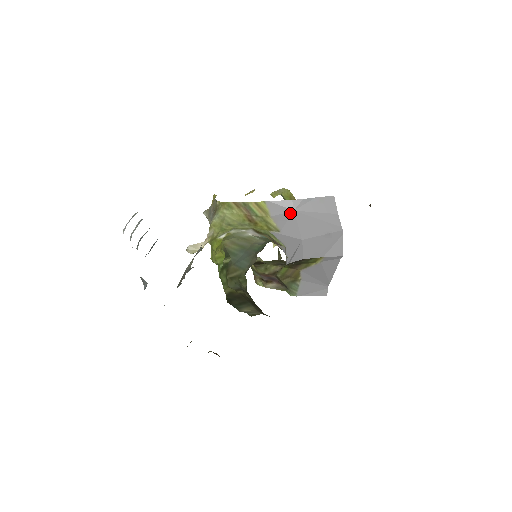
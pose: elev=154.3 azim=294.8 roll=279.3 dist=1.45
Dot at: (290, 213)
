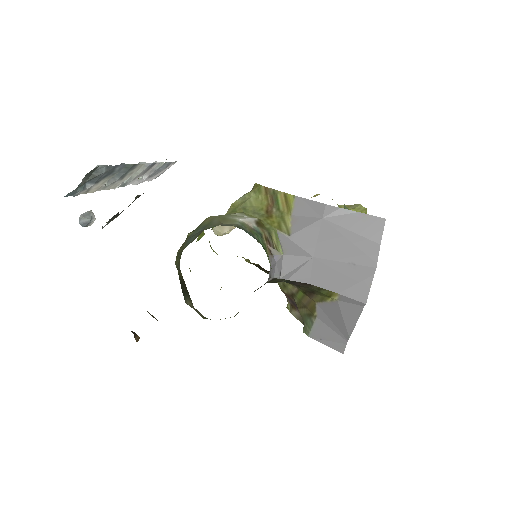
Dot at: (316, 219)
